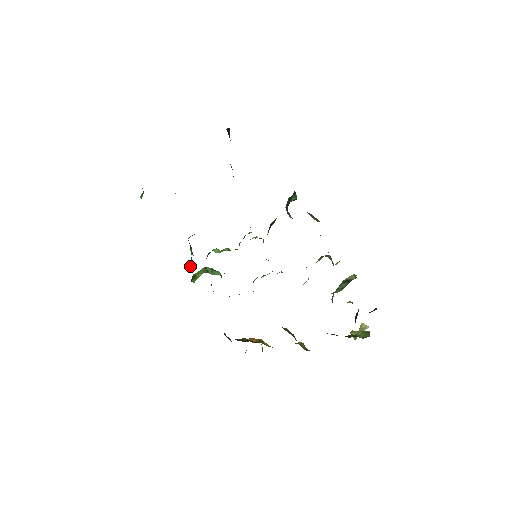
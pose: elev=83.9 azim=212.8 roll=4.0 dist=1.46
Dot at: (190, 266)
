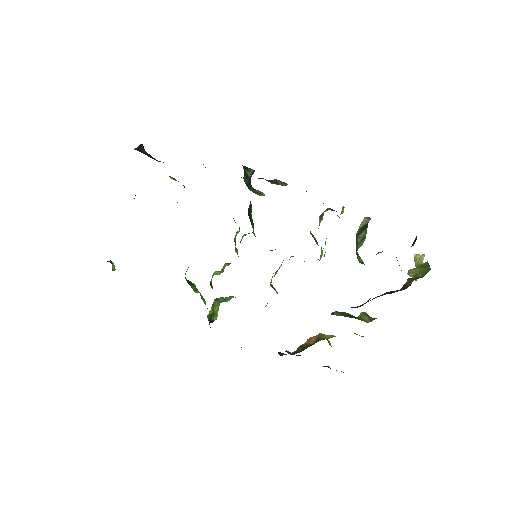
Dot at: (204, 303)
